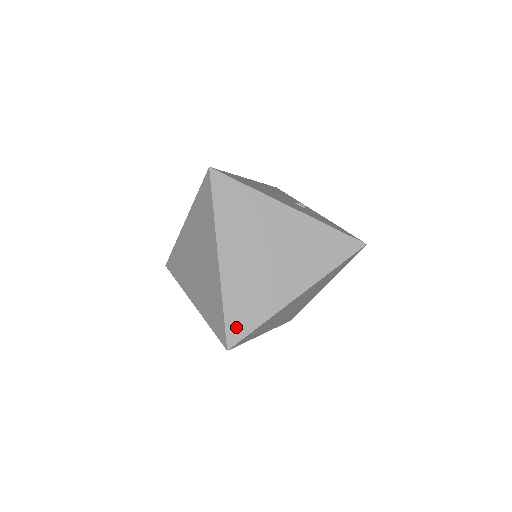
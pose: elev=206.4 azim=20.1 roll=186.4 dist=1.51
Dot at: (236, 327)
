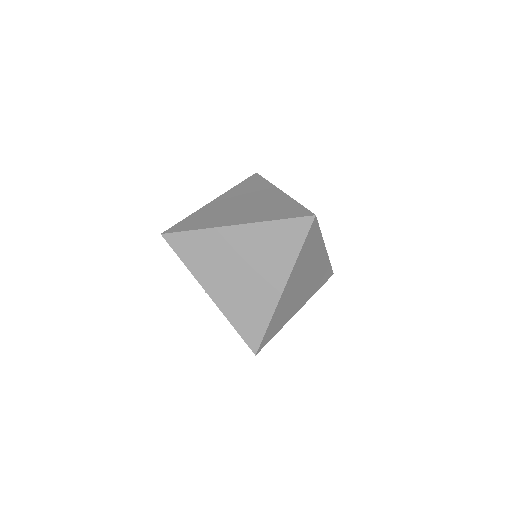
Dot at: (267, 338)
